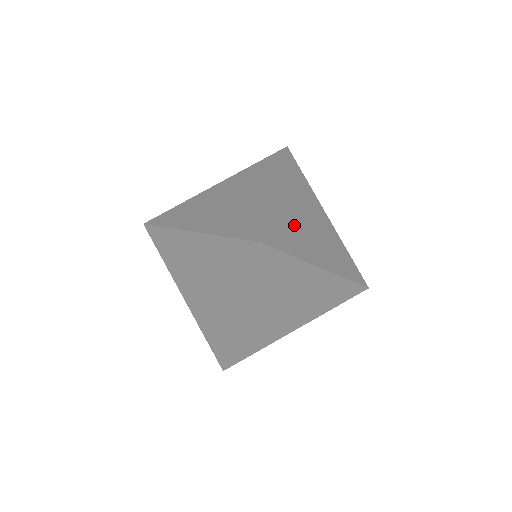
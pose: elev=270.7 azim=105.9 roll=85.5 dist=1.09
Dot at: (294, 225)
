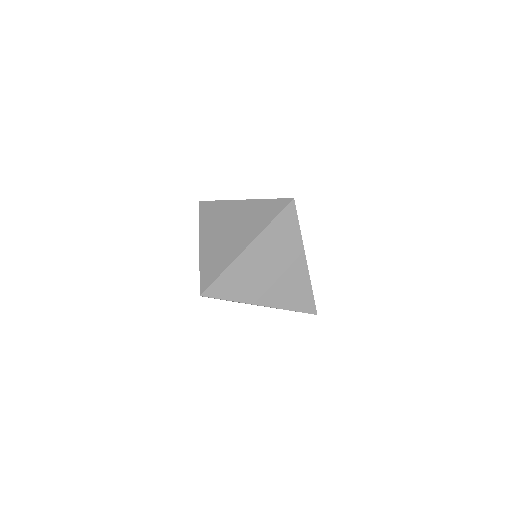
Dot at: occluded
